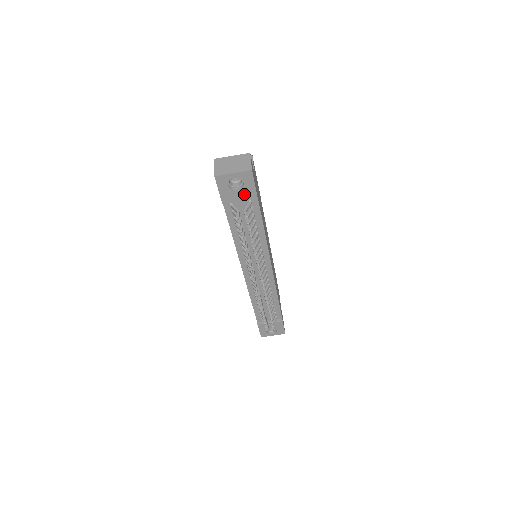
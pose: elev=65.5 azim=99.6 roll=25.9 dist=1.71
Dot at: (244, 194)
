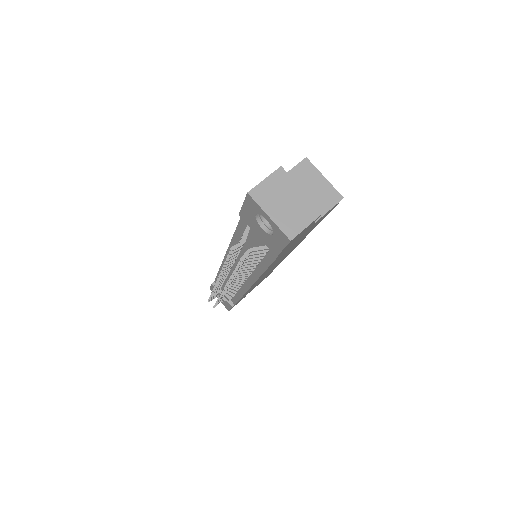
Dot at: (266, 238)
